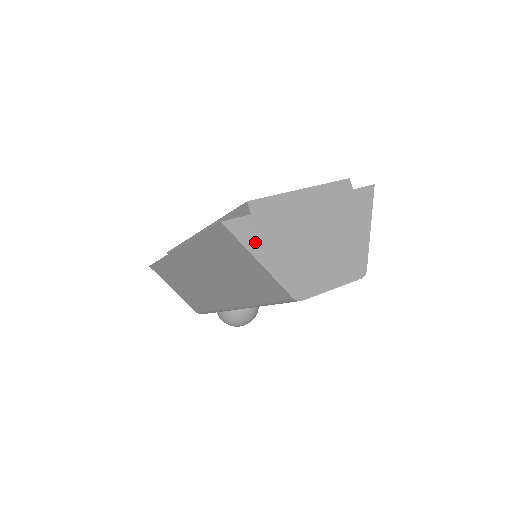
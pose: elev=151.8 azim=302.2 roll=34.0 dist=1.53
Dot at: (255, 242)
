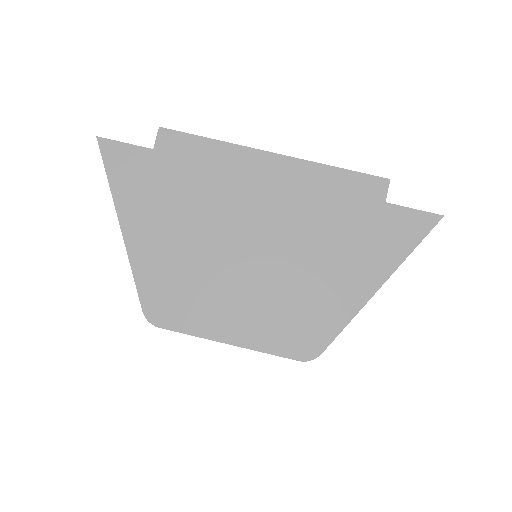
Dot at: (133, 193)
